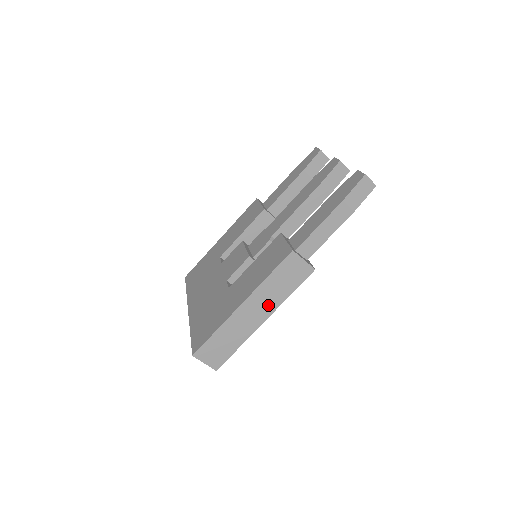
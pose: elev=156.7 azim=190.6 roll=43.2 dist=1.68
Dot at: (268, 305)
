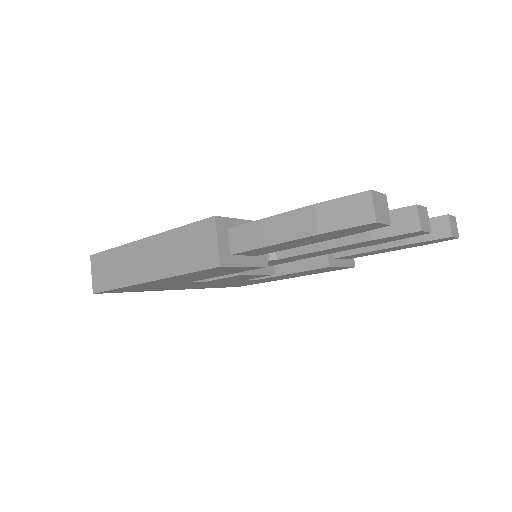
Dot at: (161, 265)
